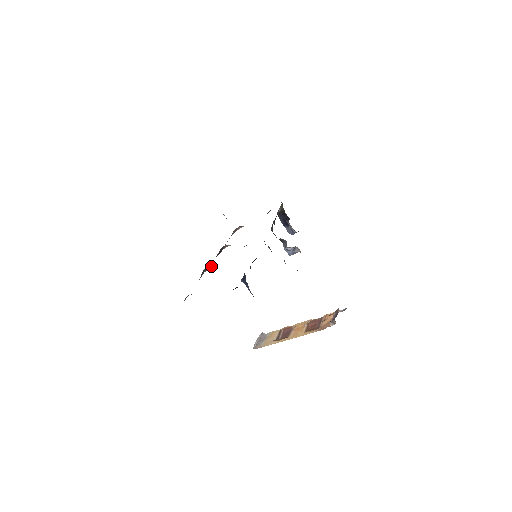
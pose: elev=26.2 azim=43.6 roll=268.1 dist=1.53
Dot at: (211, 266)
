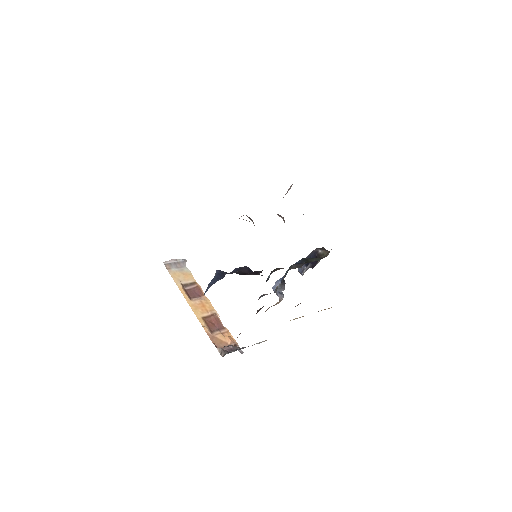
Dot at: occluded
